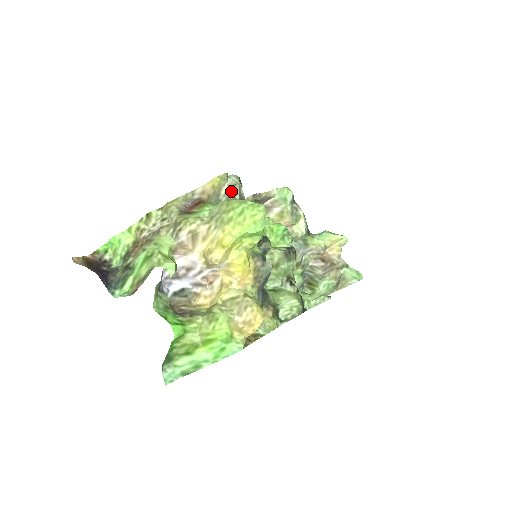
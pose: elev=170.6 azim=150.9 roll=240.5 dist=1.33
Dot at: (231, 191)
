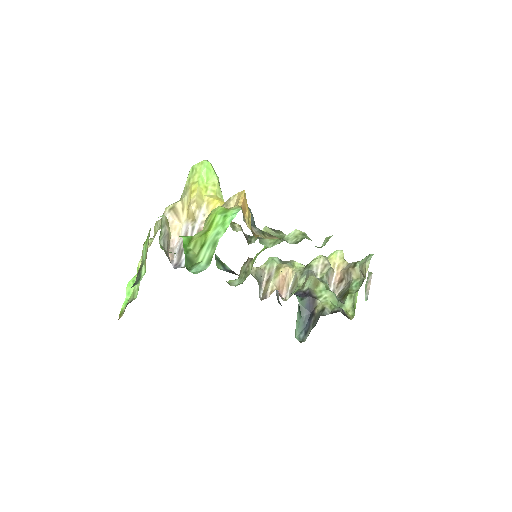
Dot at: occluded
